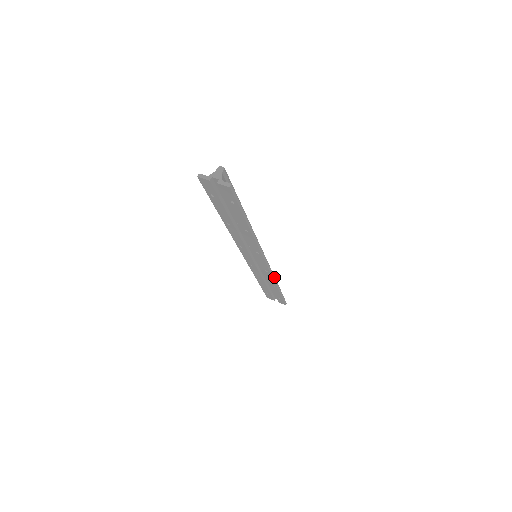
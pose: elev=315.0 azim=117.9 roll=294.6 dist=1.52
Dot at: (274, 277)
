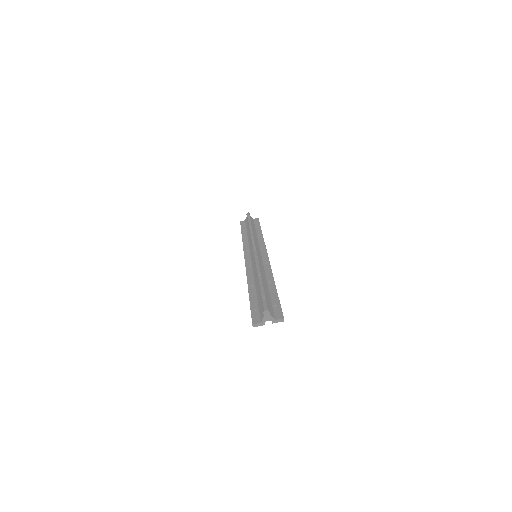
Dot at: (264, 242)
